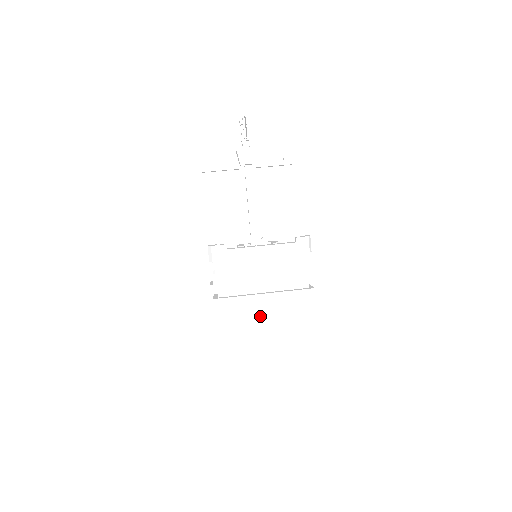
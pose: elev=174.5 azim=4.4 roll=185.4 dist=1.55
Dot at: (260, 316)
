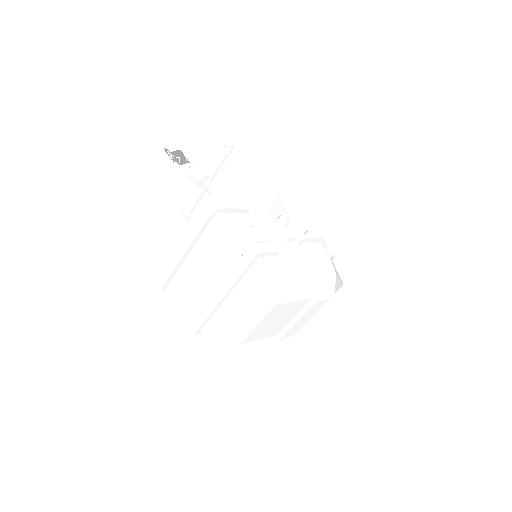
Dot at: (244, 316)
